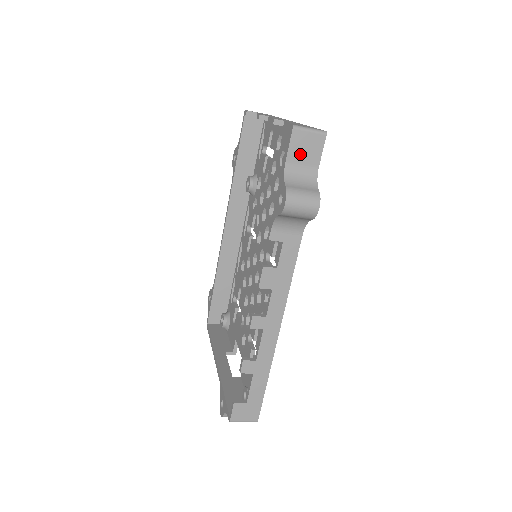
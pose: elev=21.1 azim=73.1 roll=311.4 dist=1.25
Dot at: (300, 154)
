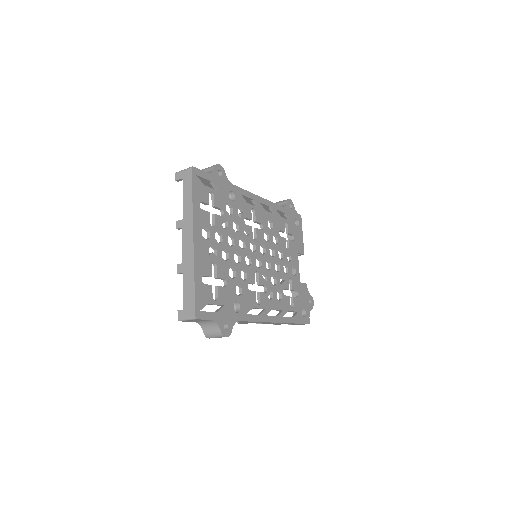
Dot at: (196, 321)
